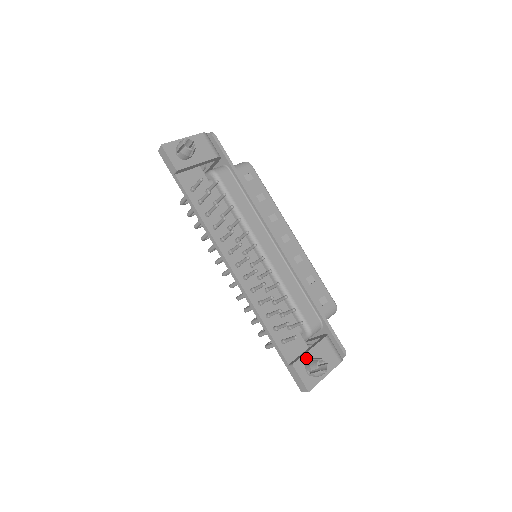
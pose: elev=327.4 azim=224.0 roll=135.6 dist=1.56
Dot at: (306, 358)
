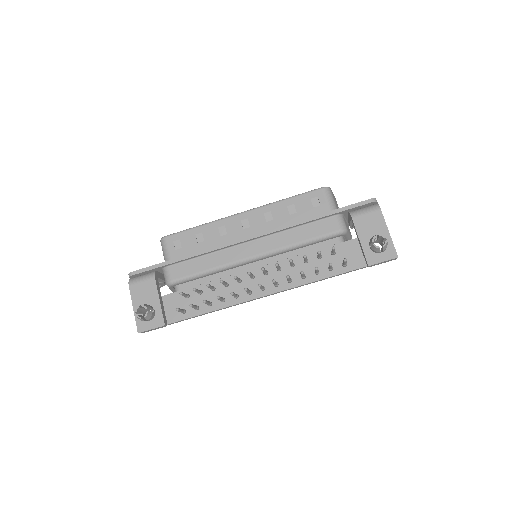
Dot at: (366, 248)
